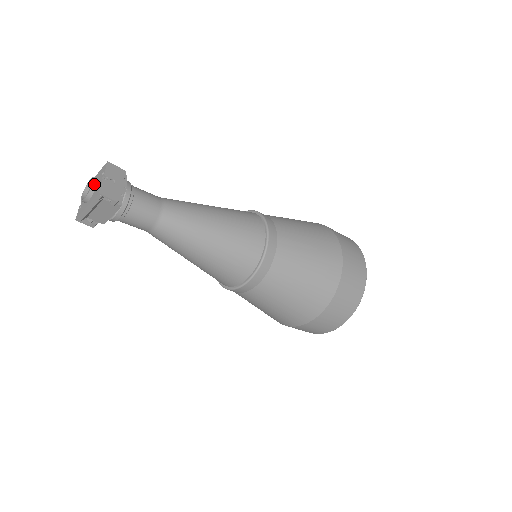
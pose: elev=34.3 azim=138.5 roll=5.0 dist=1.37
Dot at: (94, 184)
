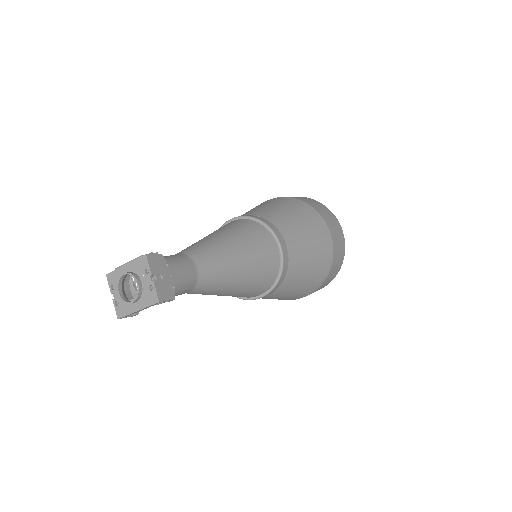
Dot at: (140, 285)
